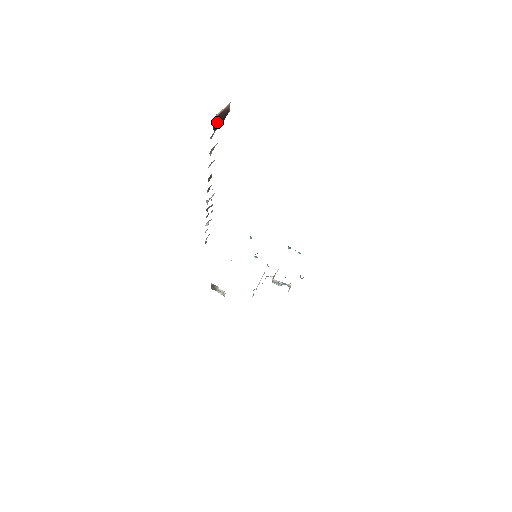
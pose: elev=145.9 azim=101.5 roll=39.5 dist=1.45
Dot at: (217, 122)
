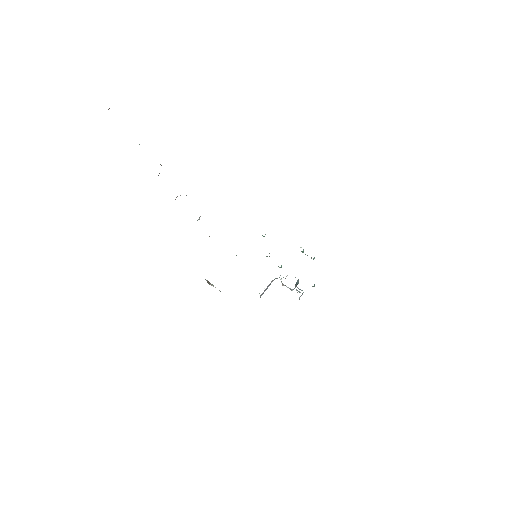
Dot at: occluded
